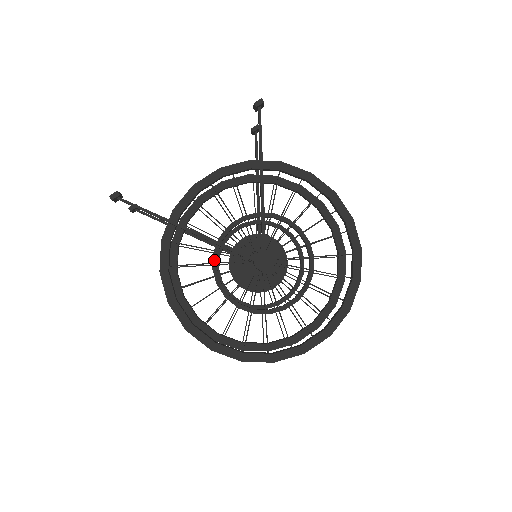
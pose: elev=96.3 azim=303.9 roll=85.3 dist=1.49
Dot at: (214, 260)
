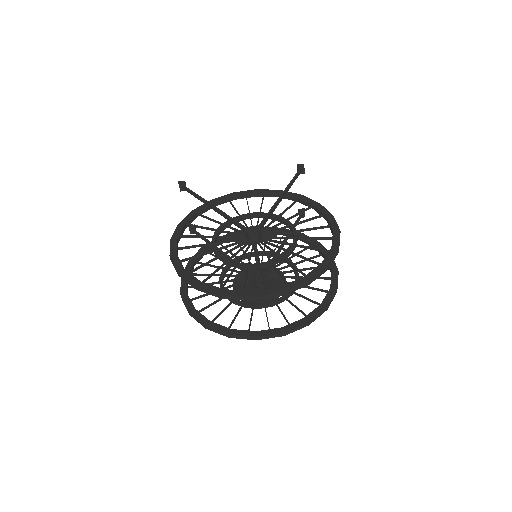
Dot at: (220, 227)
